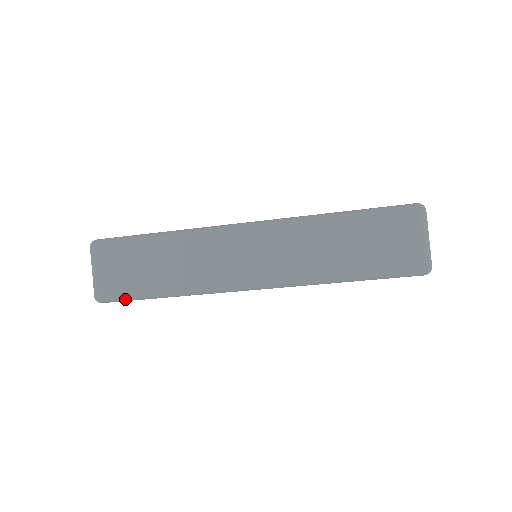
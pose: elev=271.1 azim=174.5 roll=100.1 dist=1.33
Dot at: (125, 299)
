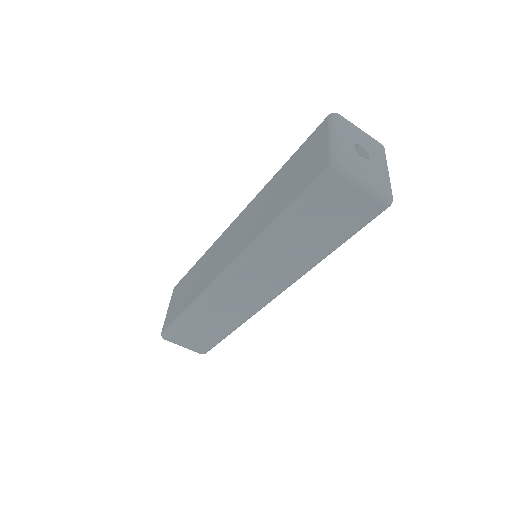
Dot at: occluded
